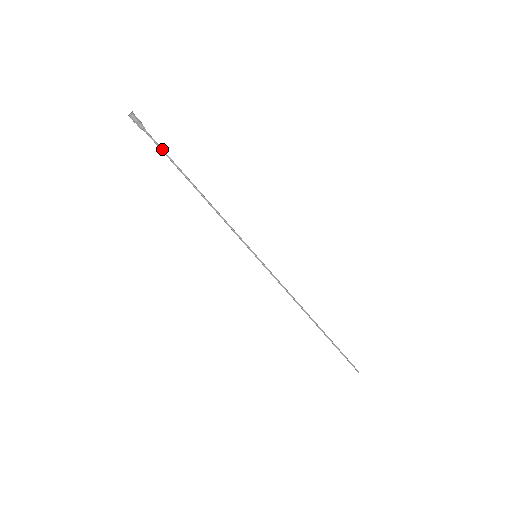
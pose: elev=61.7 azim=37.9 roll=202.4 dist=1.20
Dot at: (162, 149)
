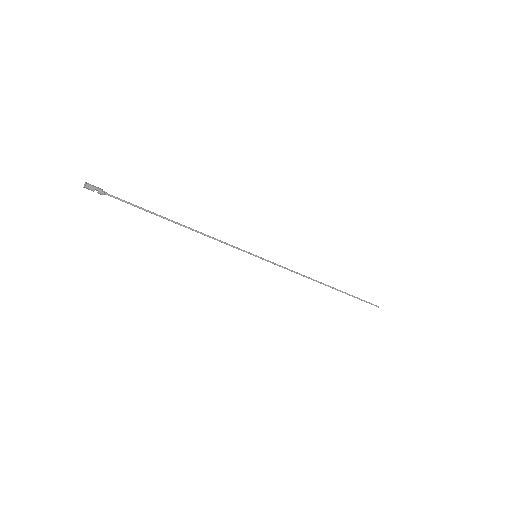
Dot at: (130, 204)
